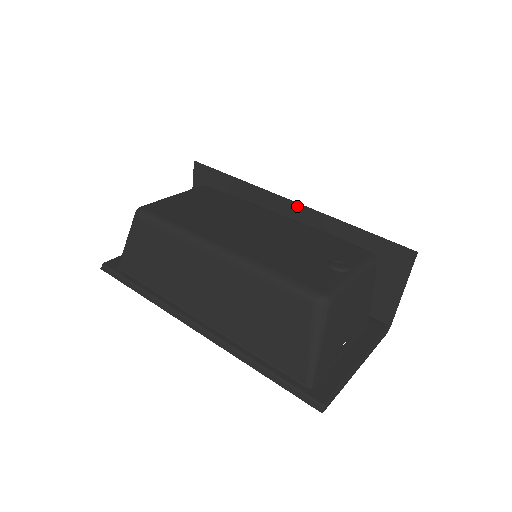
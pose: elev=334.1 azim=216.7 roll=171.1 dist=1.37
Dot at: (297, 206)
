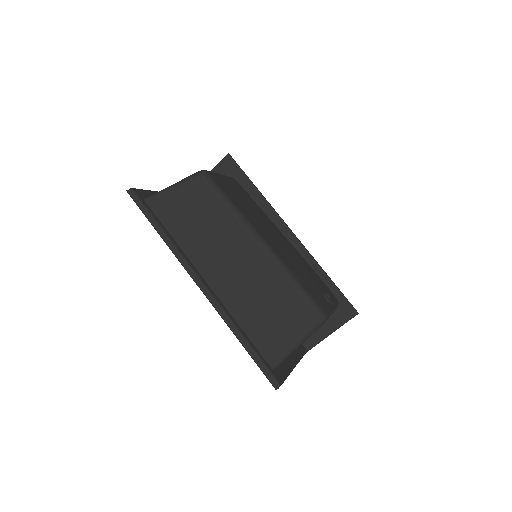
Dot at: (294, 237)
